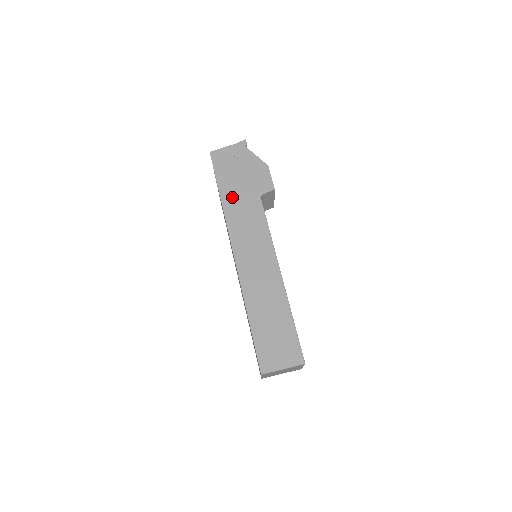
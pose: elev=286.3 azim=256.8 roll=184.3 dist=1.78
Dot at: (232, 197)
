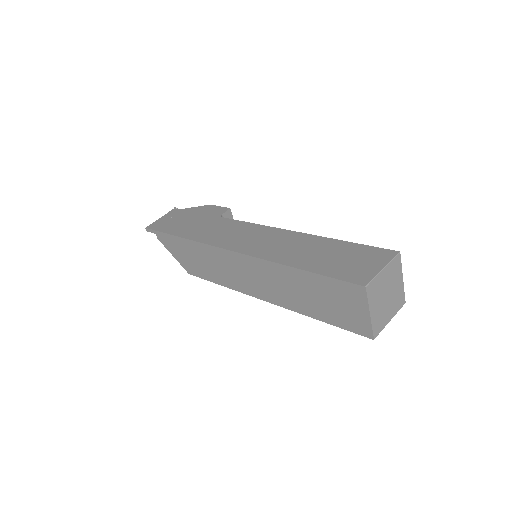
Dot at: (192, 231)
